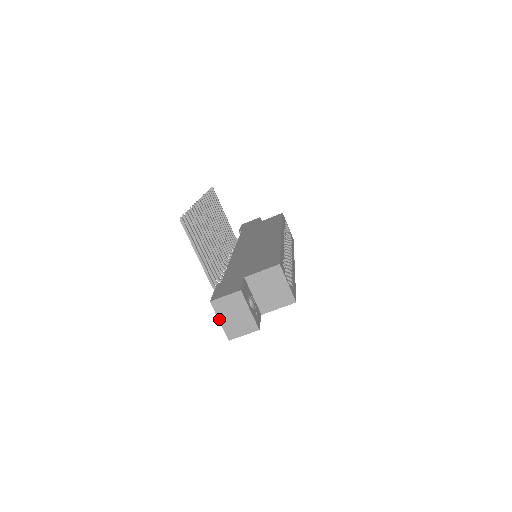
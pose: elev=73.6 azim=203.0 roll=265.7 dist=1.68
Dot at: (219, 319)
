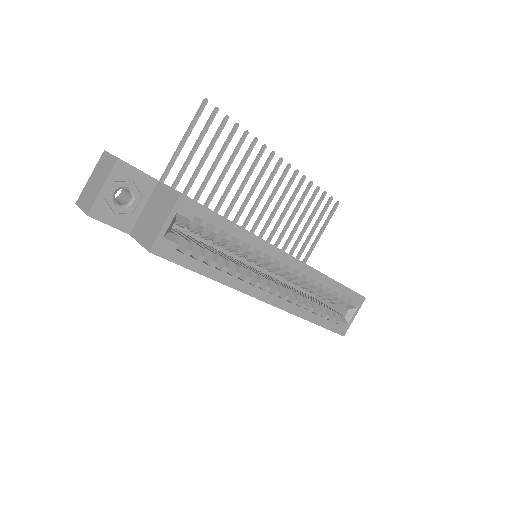
Dot at: (92, 174)
